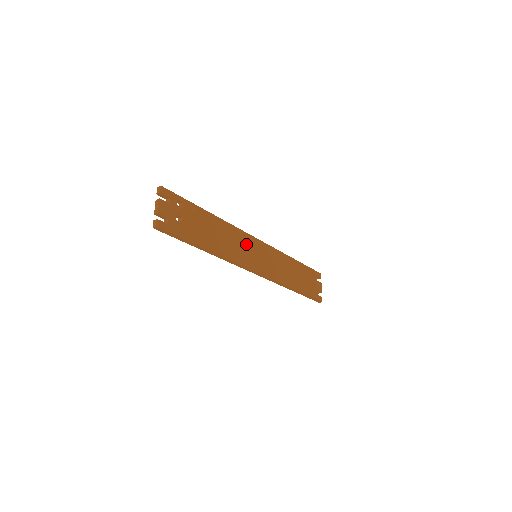
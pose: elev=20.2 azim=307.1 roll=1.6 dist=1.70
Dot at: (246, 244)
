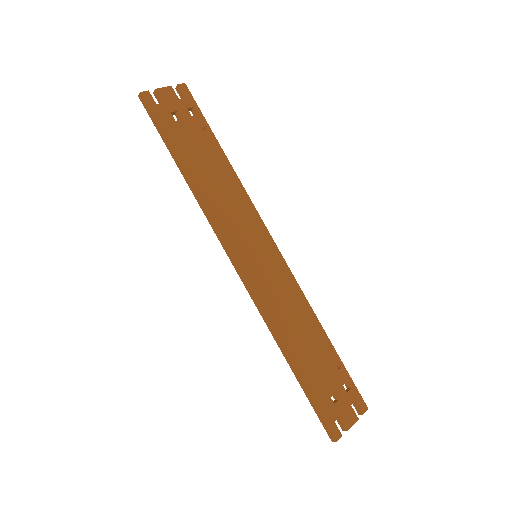
Dot at: (250, 227)
